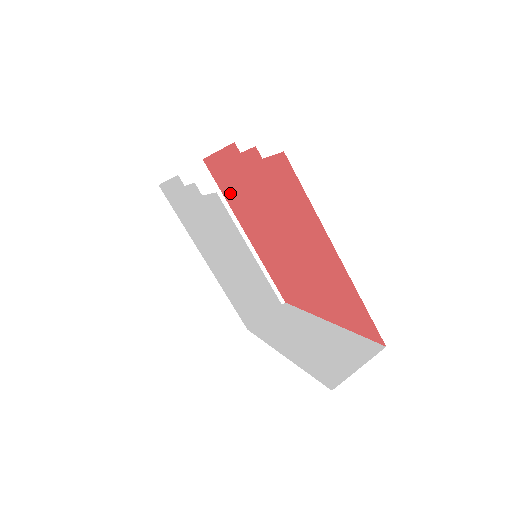
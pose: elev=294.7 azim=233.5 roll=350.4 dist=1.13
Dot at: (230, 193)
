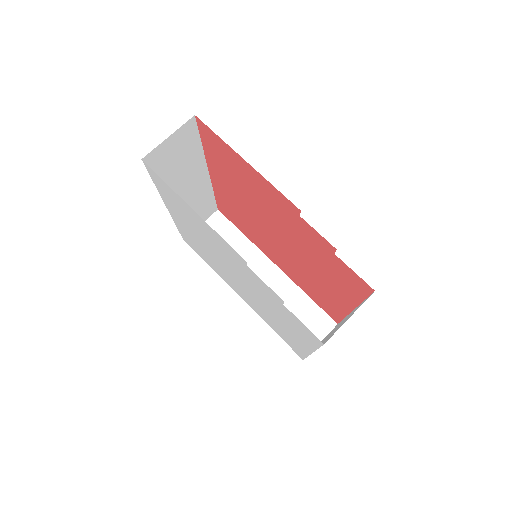
Dot at: (224, 164)
